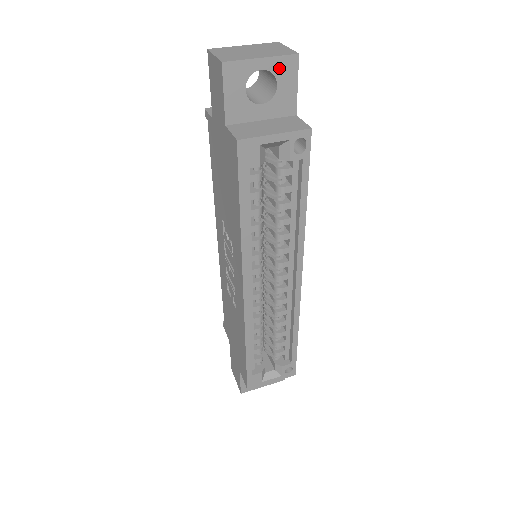
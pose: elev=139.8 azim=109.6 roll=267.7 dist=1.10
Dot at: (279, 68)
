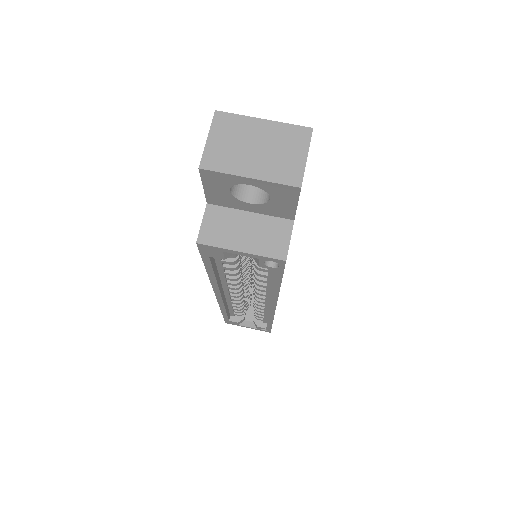
Dot at: (273, 189)
